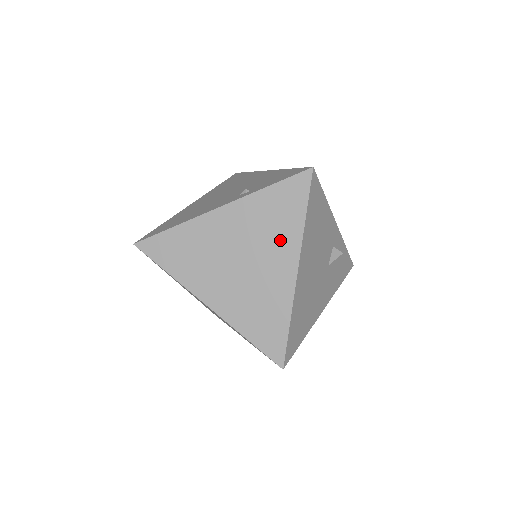
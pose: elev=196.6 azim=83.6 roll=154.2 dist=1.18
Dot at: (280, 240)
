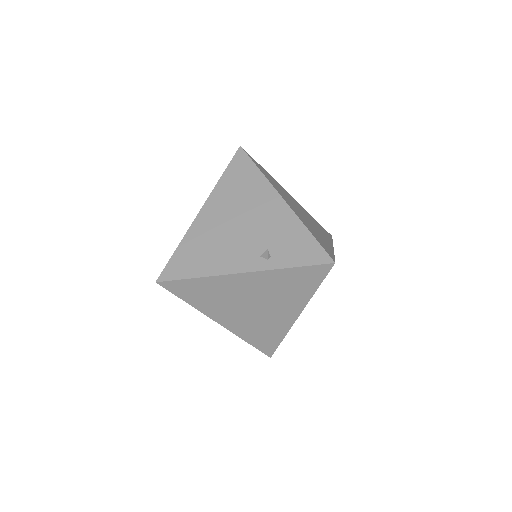
Dot at: (290, 299)
